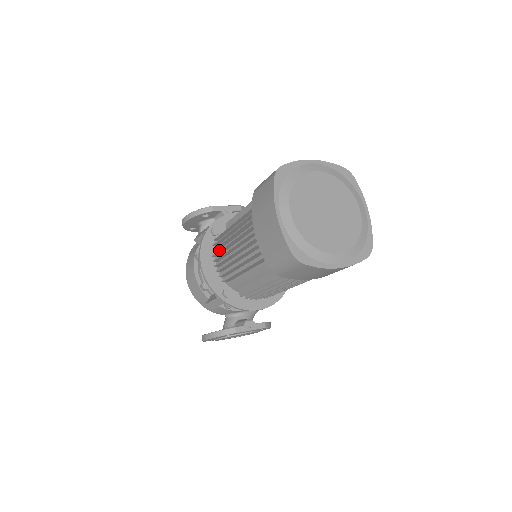
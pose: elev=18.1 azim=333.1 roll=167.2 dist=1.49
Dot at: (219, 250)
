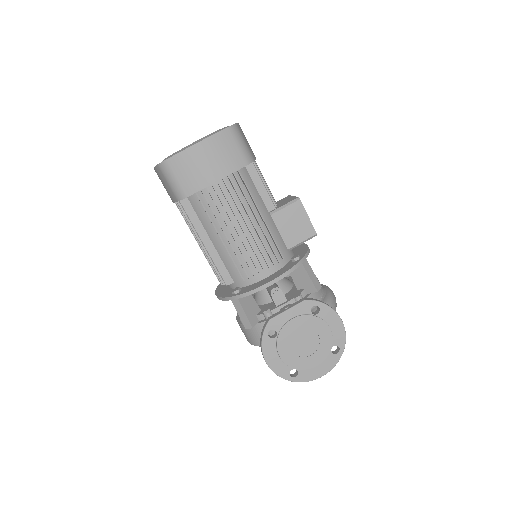
Dot at: occluded
